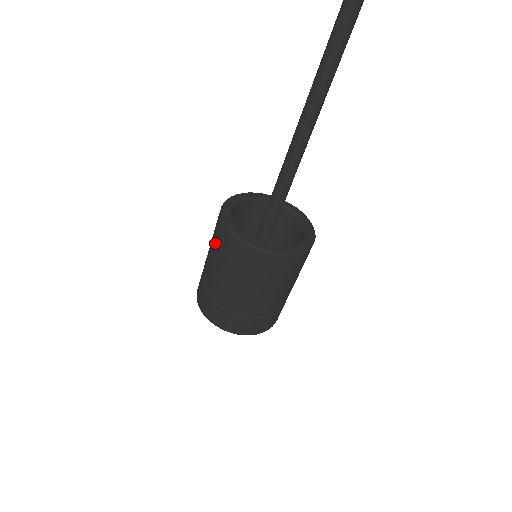
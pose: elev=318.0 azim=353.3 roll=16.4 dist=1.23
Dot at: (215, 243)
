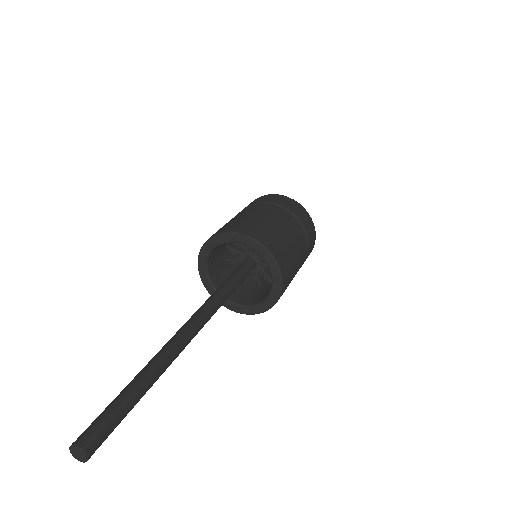
Dot at: occluded
